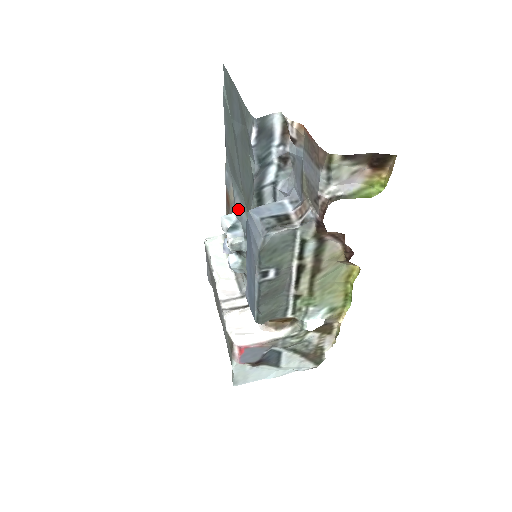
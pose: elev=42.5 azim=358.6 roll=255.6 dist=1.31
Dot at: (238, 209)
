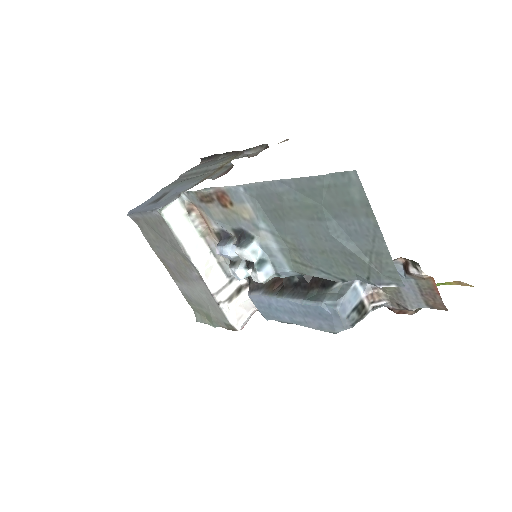
Dot at: (269, 246)
